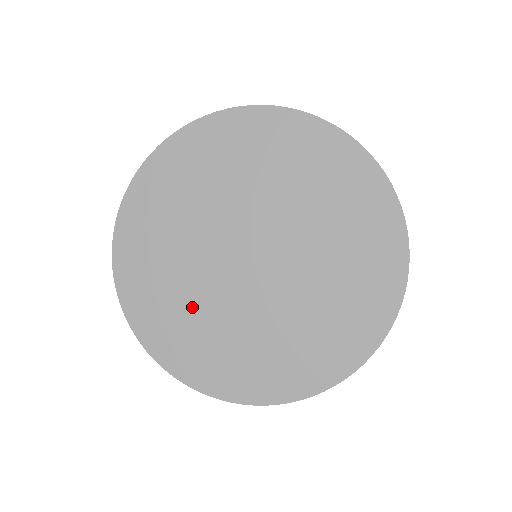
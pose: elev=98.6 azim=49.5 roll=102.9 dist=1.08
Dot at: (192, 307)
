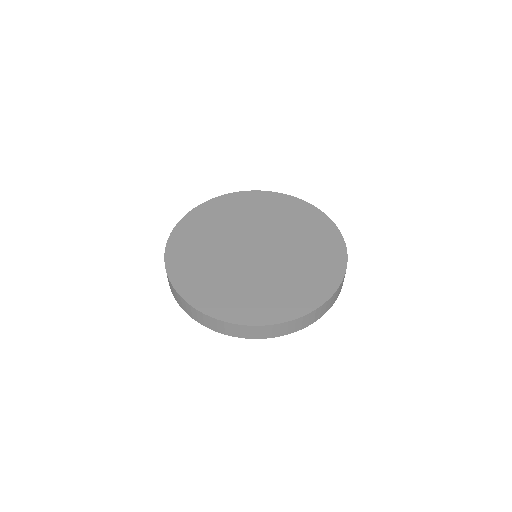
Dot at: (210, 237)
